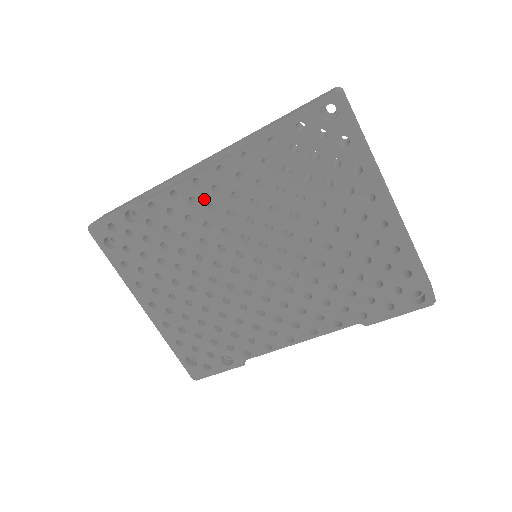
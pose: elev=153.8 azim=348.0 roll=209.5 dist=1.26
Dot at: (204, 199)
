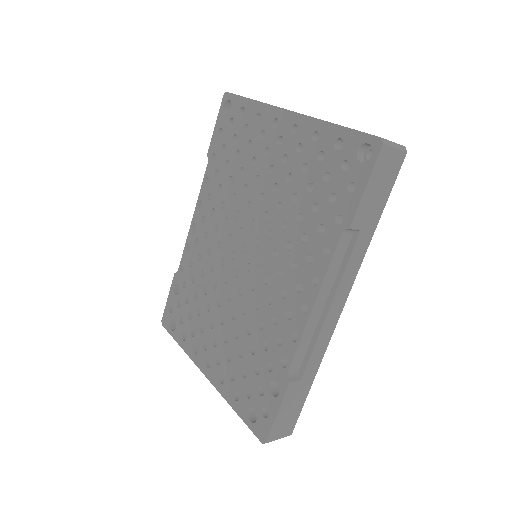
Dot at: (201, 234)
